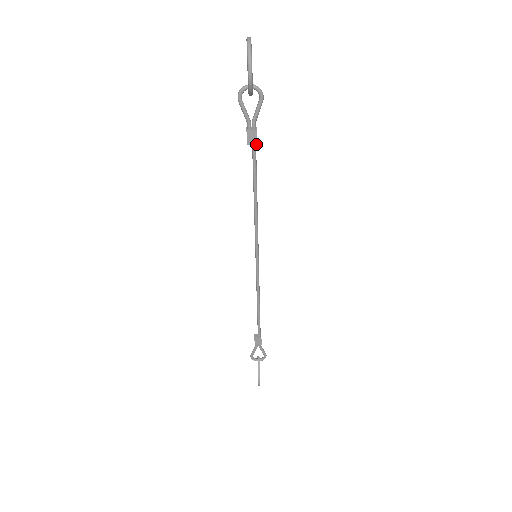
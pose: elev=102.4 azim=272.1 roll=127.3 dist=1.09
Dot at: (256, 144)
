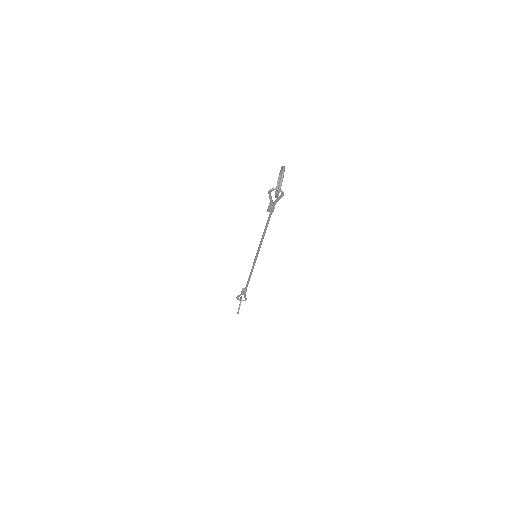
Dot at: occluded
